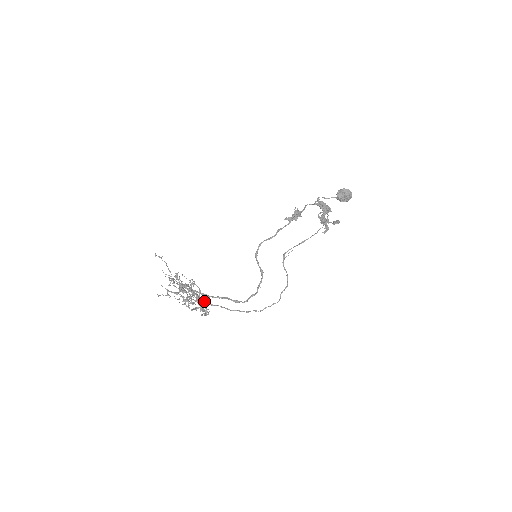
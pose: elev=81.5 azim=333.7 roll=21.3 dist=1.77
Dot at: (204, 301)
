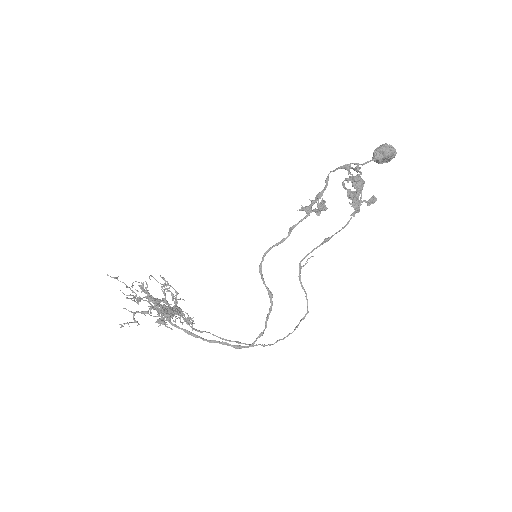
Dot at: (187, 324)
